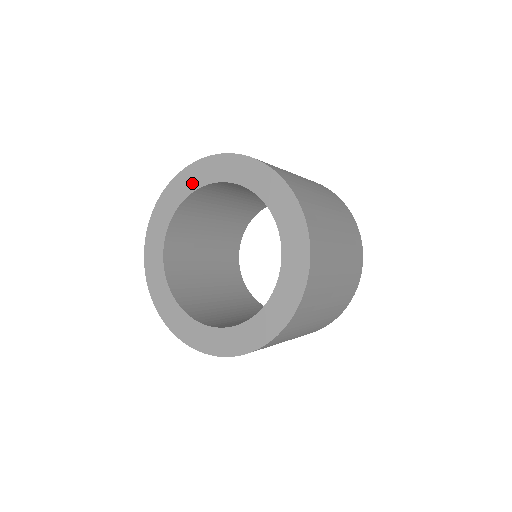
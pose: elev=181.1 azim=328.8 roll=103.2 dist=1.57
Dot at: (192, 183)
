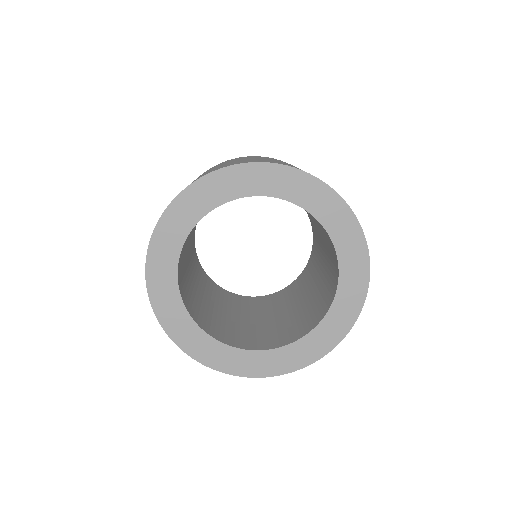
Dot at: (250, 186)
